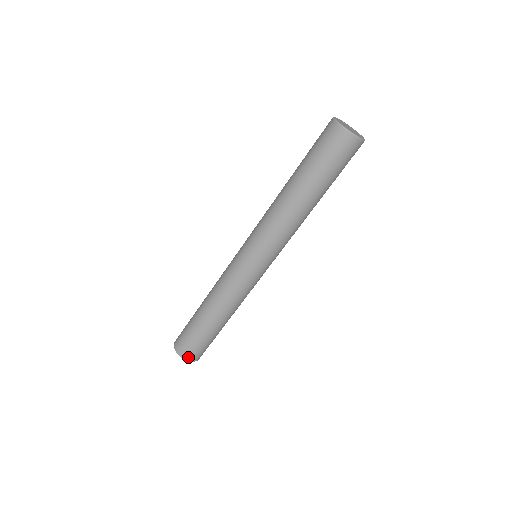
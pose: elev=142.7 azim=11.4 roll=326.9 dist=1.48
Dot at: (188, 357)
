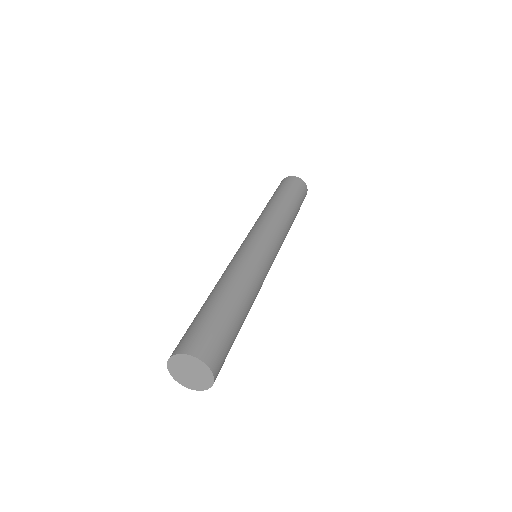
Dot at: (212, 362)
